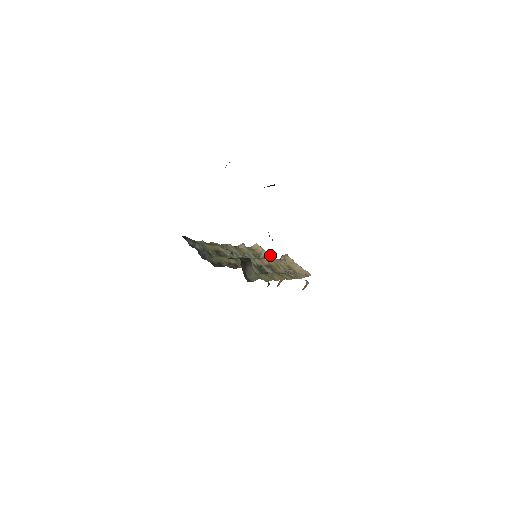
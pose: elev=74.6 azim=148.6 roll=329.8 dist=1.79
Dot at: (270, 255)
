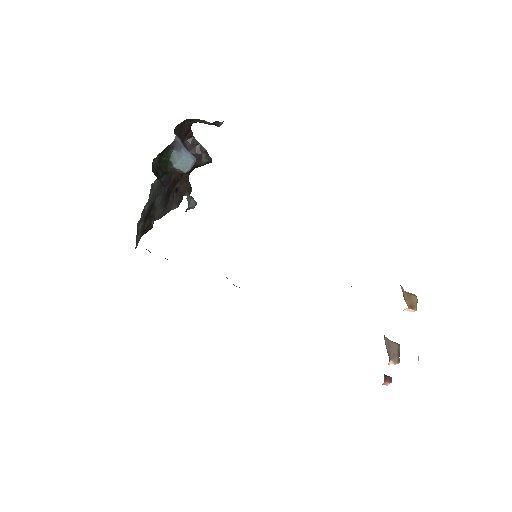
Dot at: occluded
